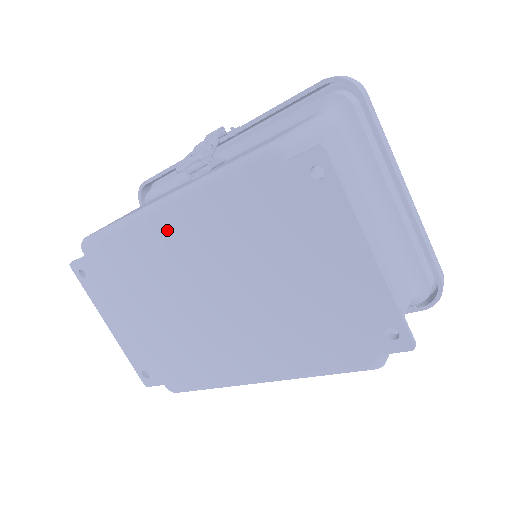
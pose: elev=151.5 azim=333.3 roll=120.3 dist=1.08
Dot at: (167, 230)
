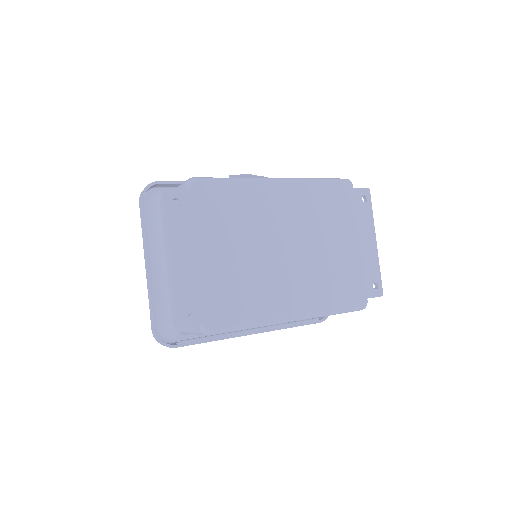
Dot at: (278, 196)
